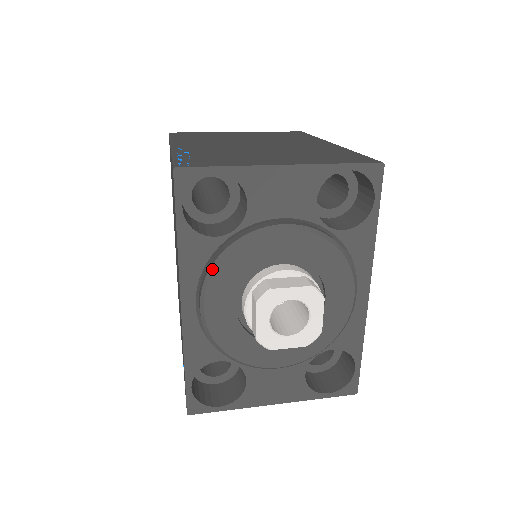
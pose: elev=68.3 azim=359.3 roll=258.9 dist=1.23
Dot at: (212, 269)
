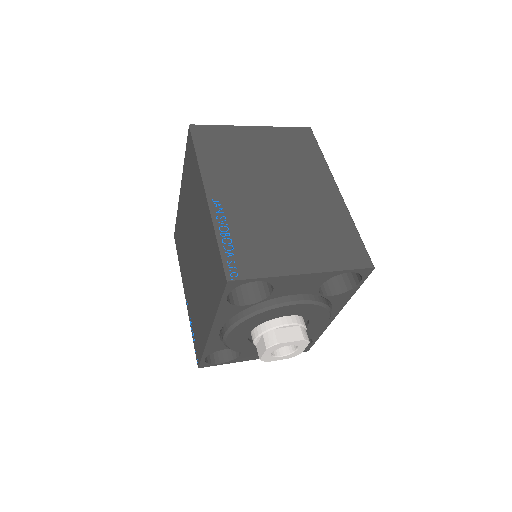
Dot at: (238, 322)
